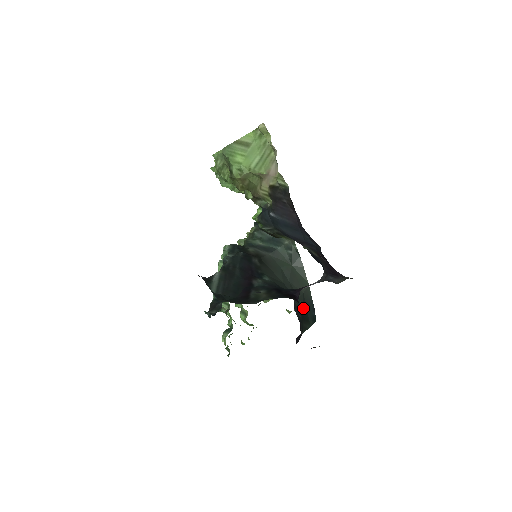
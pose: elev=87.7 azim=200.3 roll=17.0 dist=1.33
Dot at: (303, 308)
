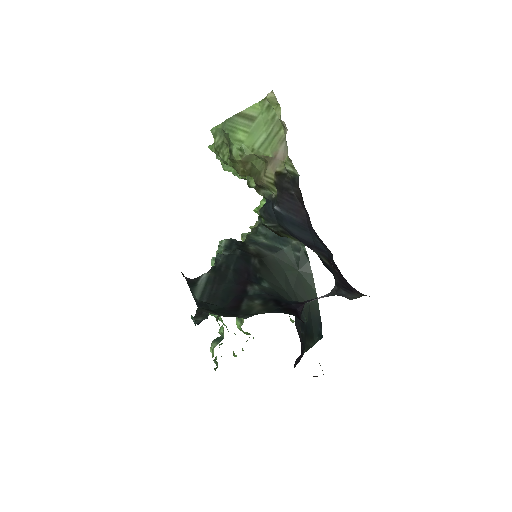
Dot at: (307, 322)
